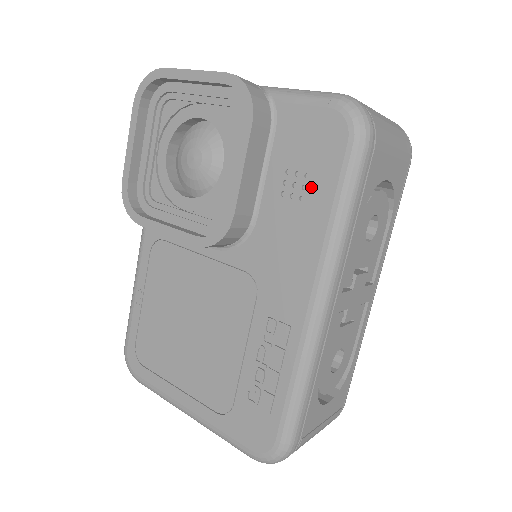
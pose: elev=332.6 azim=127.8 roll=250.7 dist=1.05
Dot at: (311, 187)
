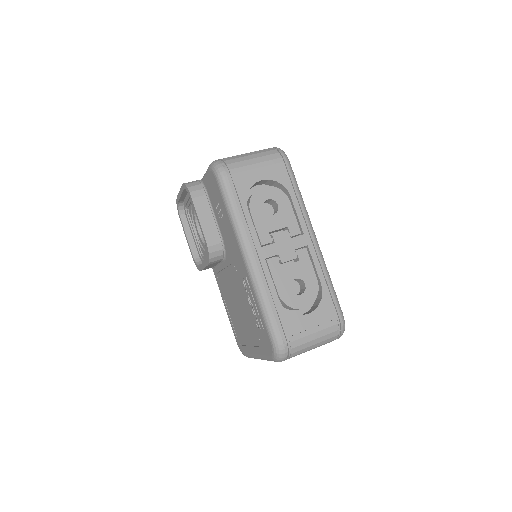
Dot at: (221, 208)
